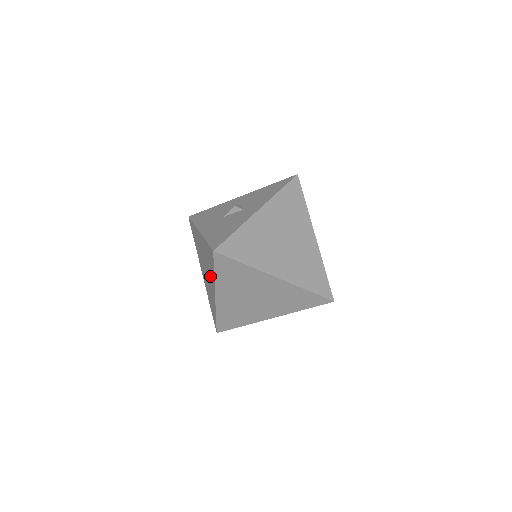
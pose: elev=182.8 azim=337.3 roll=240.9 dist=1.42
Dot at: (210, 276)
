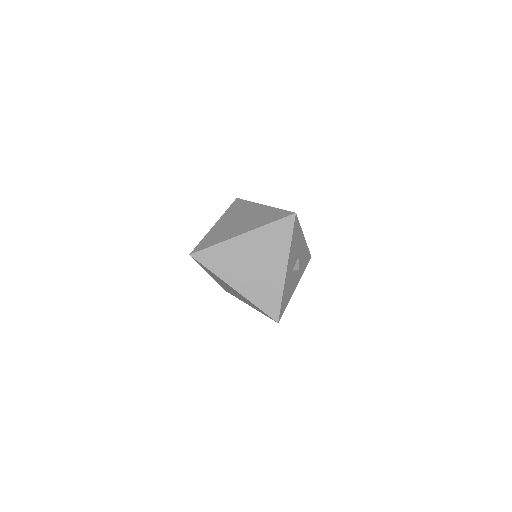
Dot at: (224, 283)
